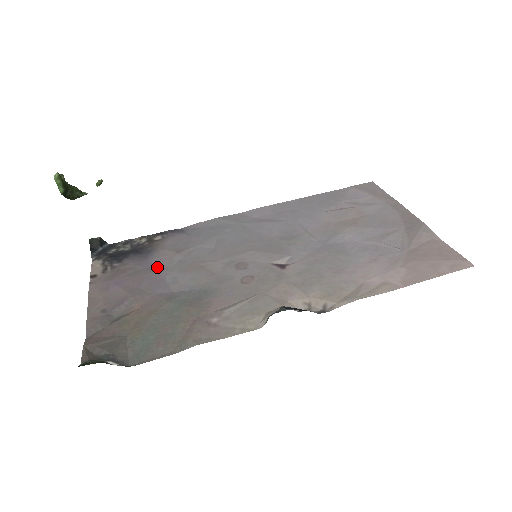
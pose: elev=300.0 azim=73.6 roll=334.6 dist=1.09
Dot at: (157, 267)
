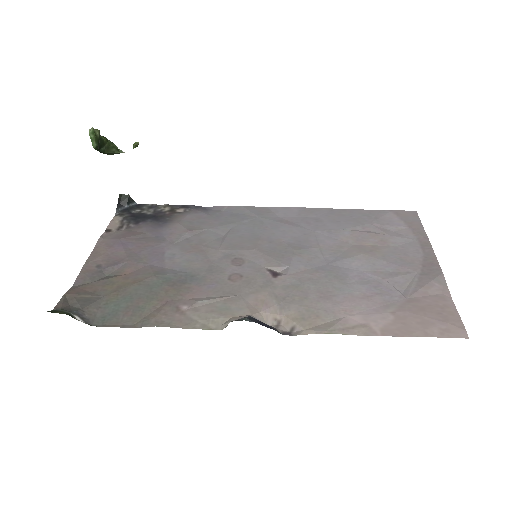
Dot at: (164, 239)
